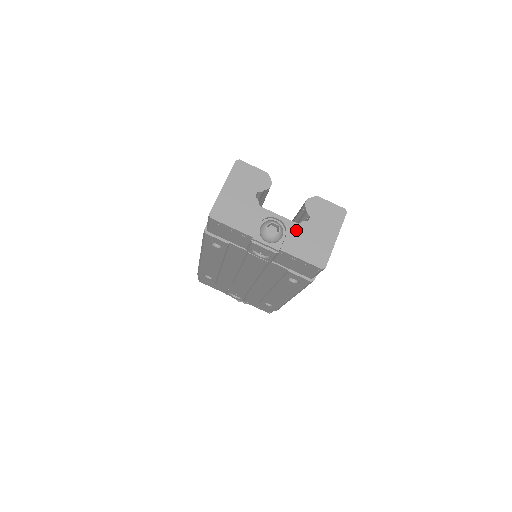
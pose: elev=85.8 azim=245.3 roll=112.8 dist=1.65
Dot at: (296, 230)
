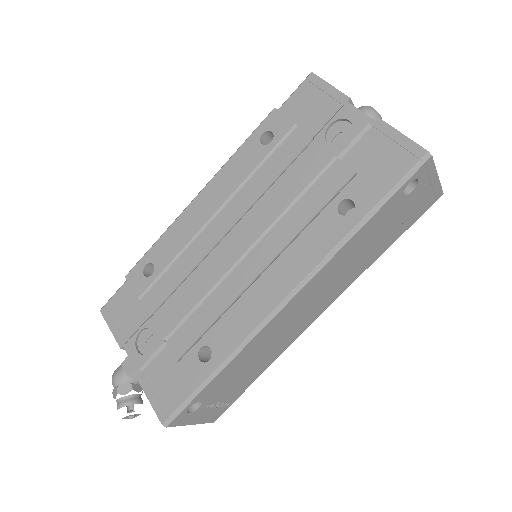
Dot at: occluded
